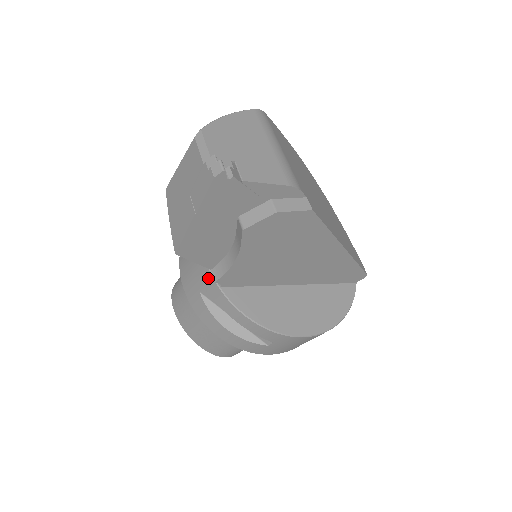
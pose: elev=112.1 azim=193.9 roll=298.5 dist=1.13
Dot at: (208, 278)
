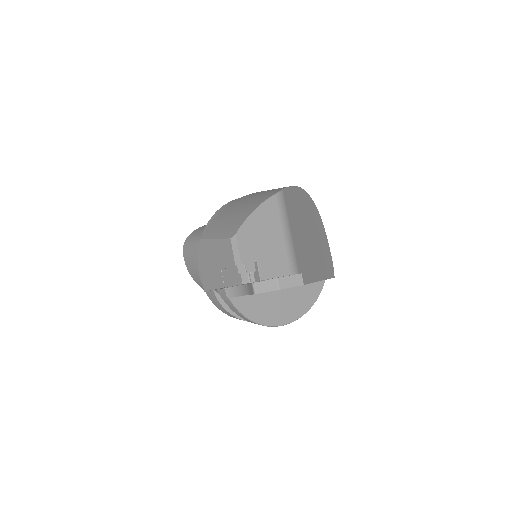
Dot at: occluded
